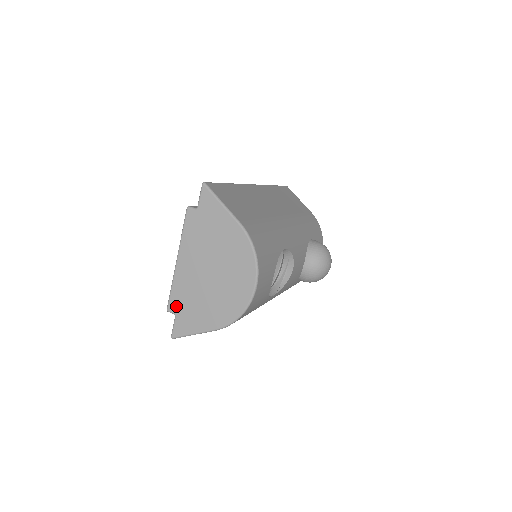
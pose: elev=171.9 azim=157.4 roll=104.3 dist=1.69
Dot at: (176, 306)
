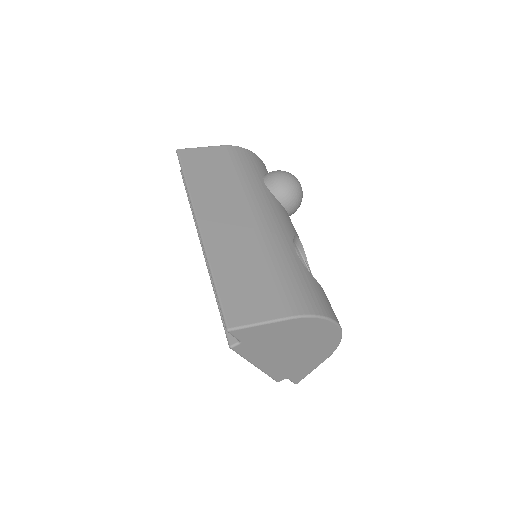
Dot at: (283, 376)
